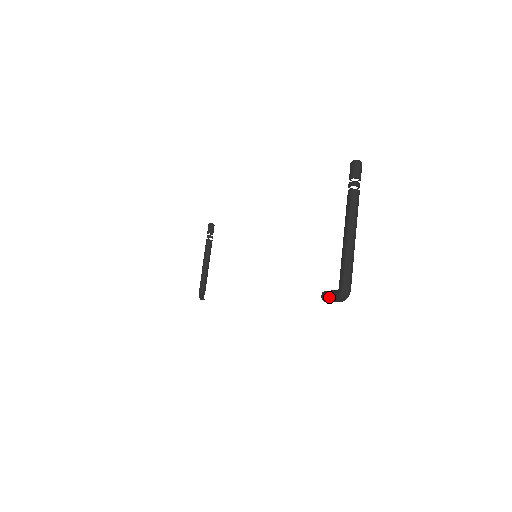
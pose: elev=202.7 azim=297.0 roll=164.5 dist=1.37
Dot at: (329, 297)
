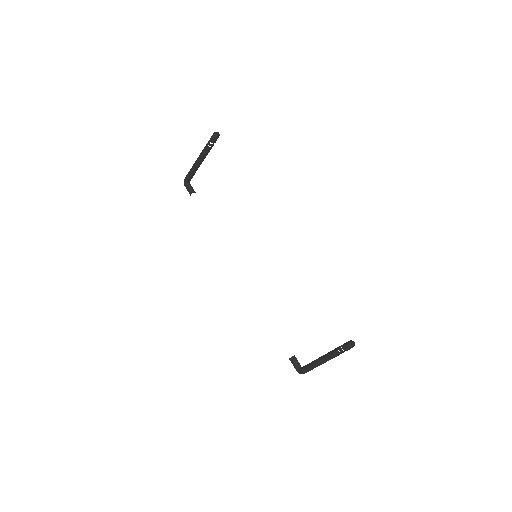
Dot at: (293, 365)
